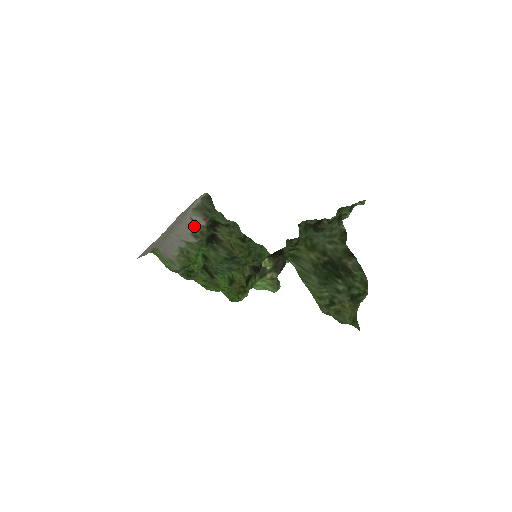
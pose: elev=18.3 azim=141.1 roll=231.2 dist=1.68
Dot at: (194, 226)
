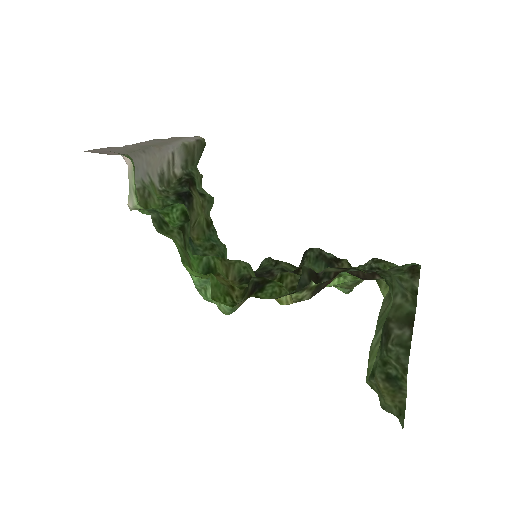
Dot at: (169, 166)
